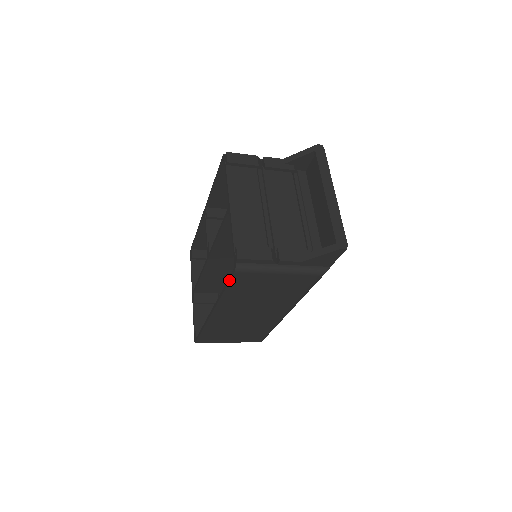
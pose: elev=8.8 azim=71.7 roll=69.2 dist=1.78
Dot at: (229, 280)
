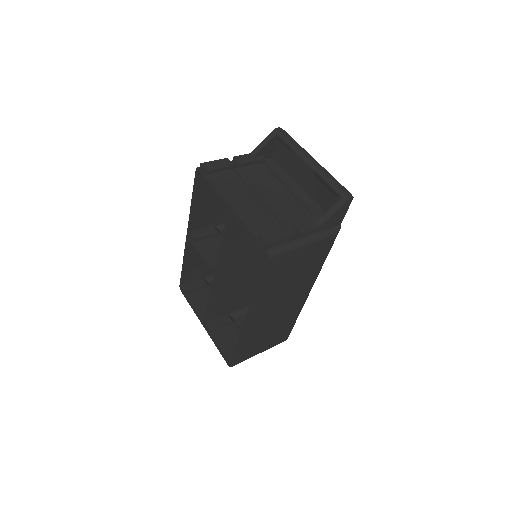
Dot at: (263, 272)
